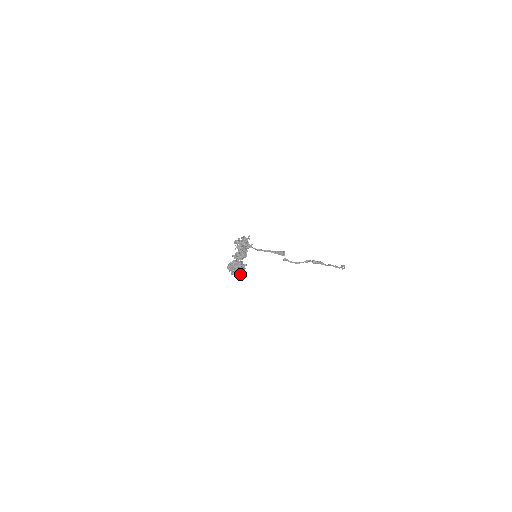
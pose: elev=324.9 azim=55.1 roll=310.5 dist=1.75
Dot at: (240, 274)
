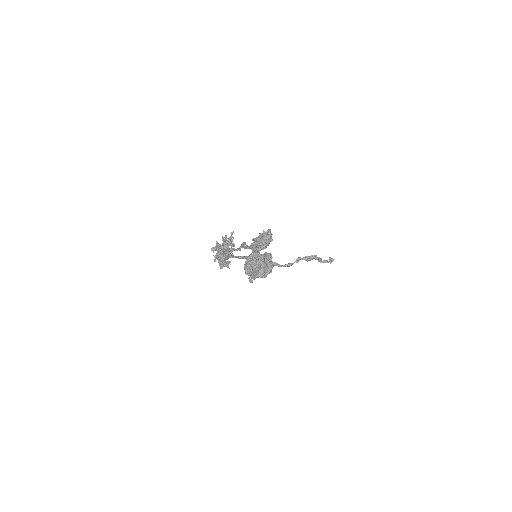
Dot at: occluded
